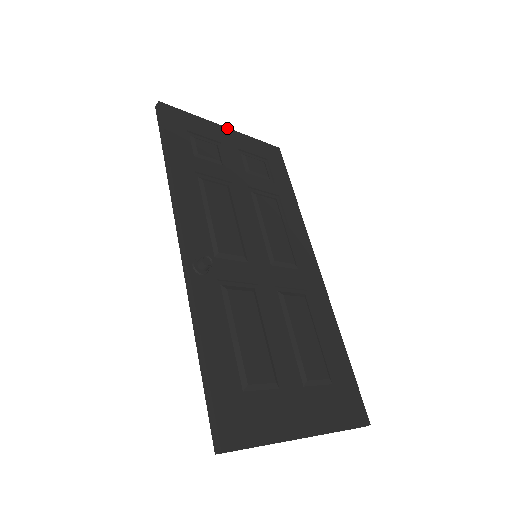
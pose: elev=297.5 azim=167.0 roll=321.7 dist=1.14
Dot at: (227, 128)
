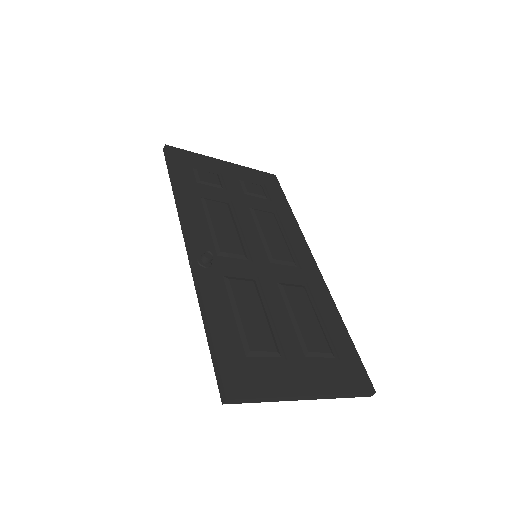
Dot at: (226, 162)
